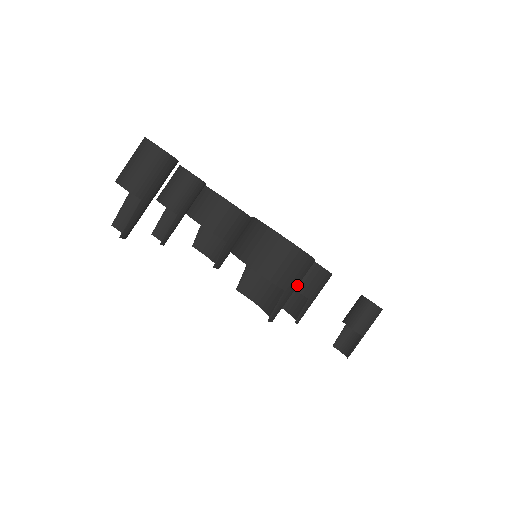
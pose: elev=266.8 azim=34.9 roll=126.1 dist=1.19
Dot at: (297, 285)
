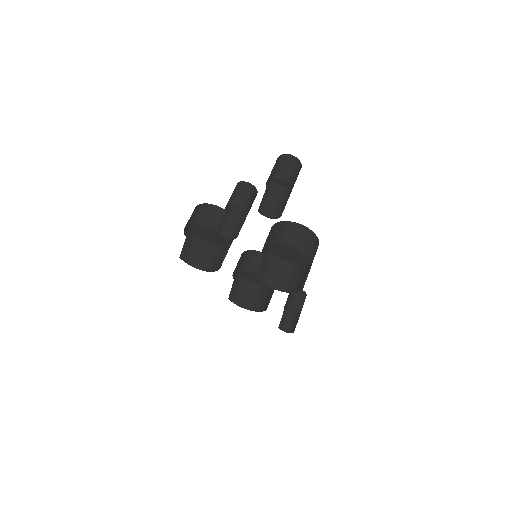
Dot at: (307, 267)
